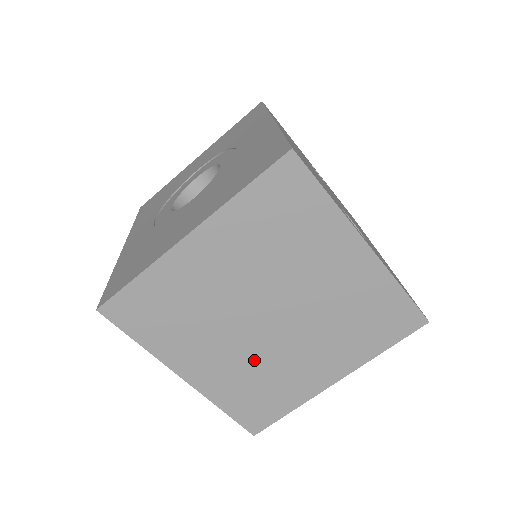
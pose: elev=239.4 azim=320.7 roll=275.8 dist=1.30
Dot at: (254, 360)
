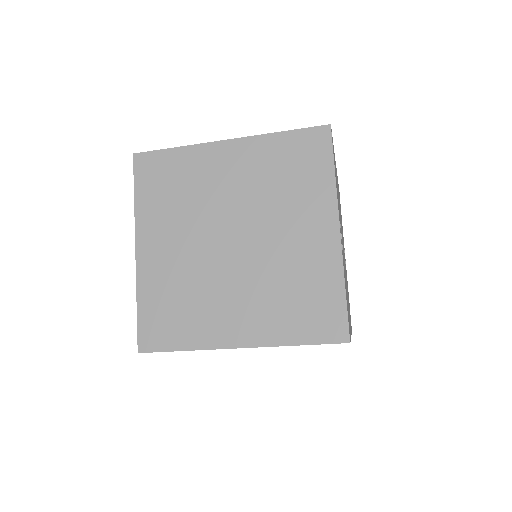
Dot at: (194, 272)
